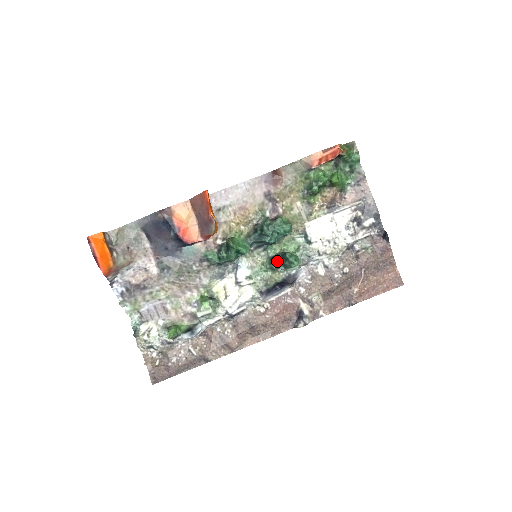
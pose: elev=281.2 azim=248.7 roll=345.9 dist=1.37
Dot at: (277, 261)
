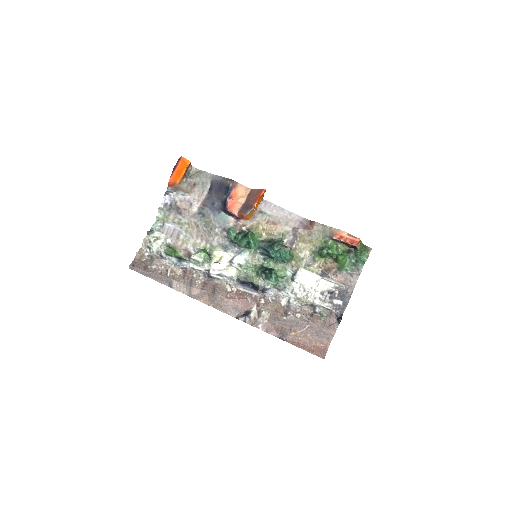
Dot at: (265, 270)
